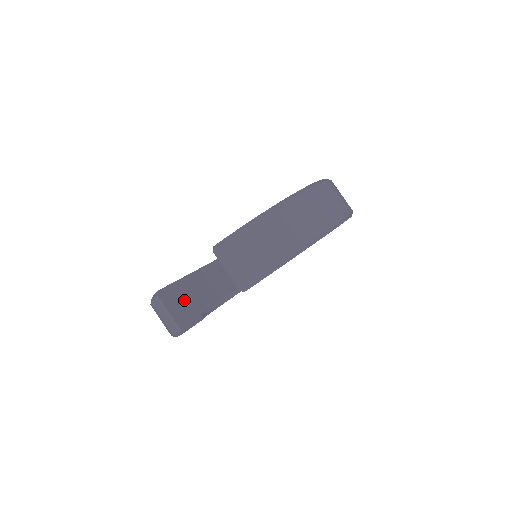
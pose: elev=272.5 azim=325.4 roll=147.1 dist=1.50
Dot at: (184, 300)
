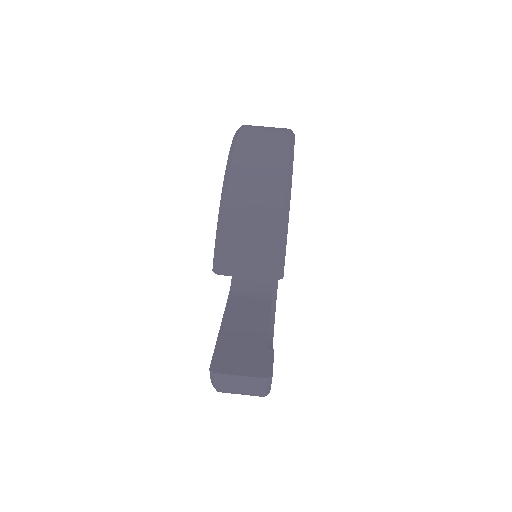
Dot at: (240, 353)
